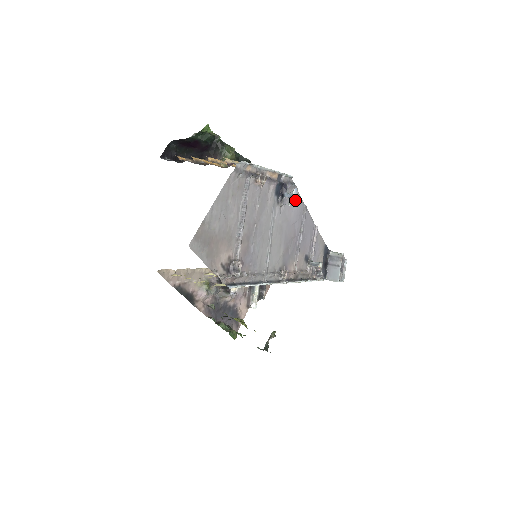
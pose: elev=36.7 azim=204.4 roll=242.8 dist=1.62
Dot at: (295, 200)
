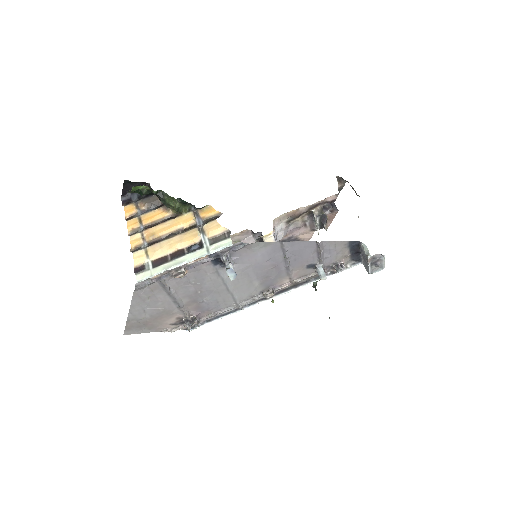
Dot at: (233, 276)
